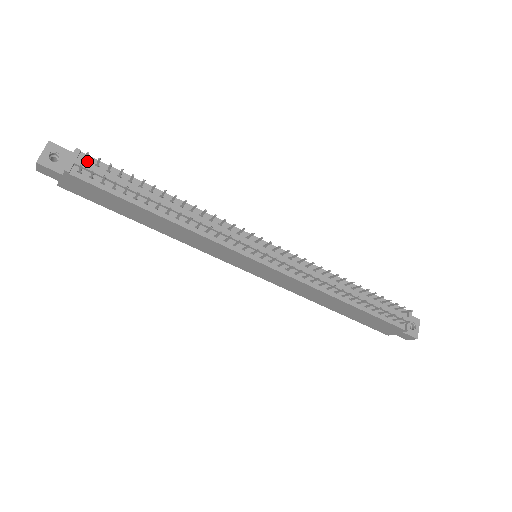
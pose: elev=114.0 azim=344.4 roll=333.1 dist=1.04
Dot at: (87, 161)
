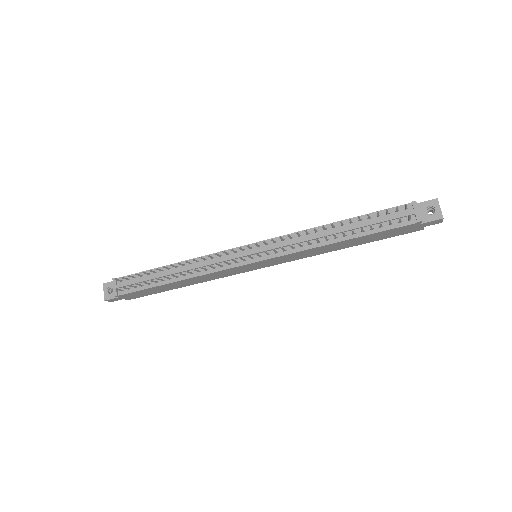
Dot at: (123, 281)
